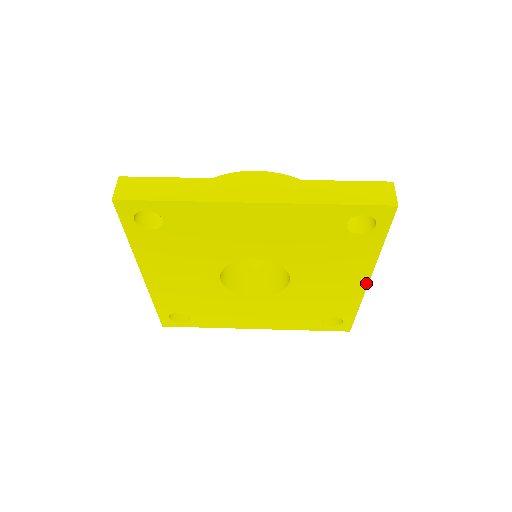
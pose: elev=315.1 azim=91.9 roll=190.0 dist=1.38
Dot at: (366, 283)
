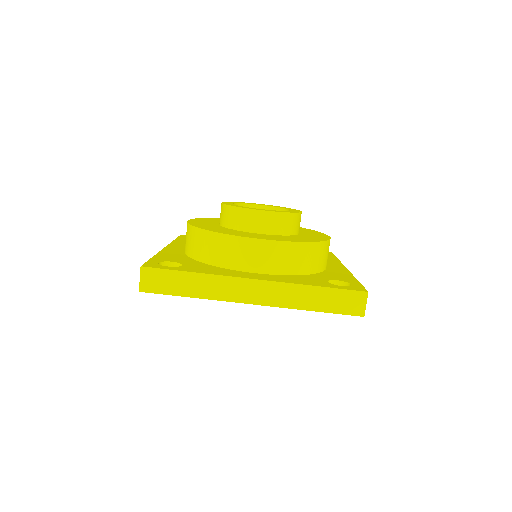
Dot at: occluded
